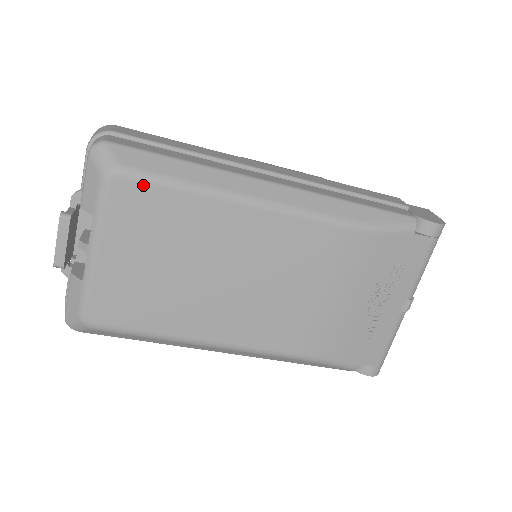
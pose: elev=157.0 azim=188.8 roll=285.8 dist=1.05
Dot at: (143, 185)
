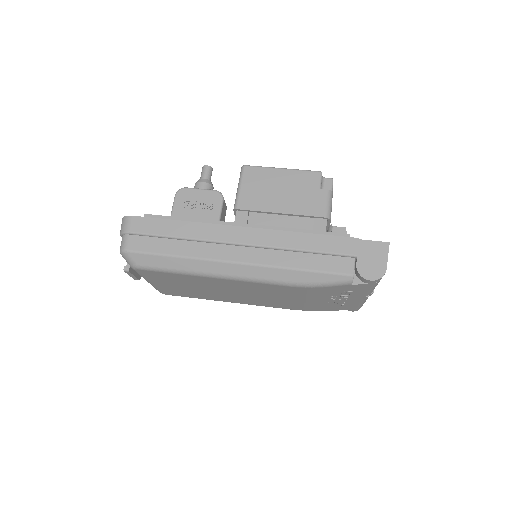
Dot at: (154, 272)
